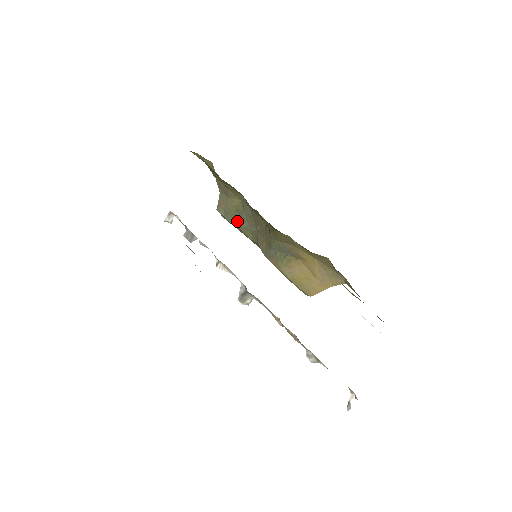
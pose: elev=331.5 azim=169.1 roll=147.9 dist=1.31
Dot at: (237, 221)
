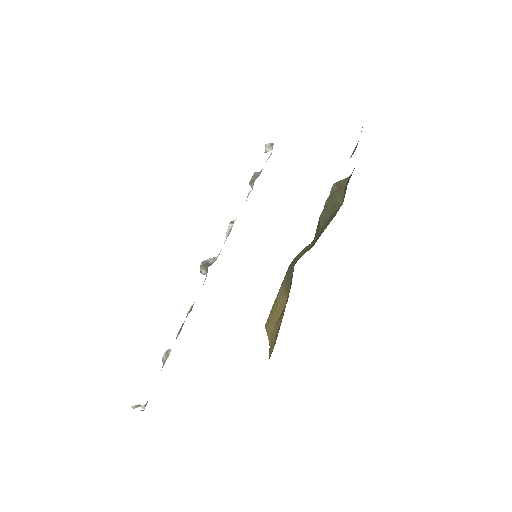
Dot at: (325, 212)
